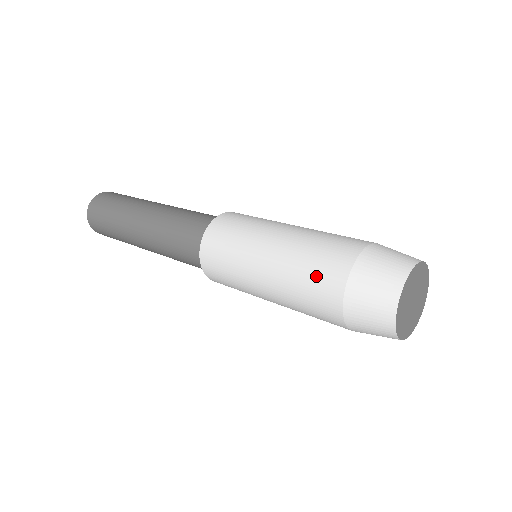
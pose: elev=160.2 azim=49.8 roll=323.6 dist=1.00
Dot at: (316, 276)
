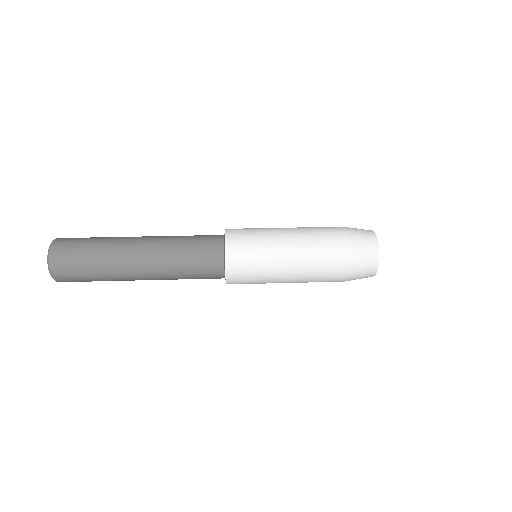
Dot at: (327, 236)
